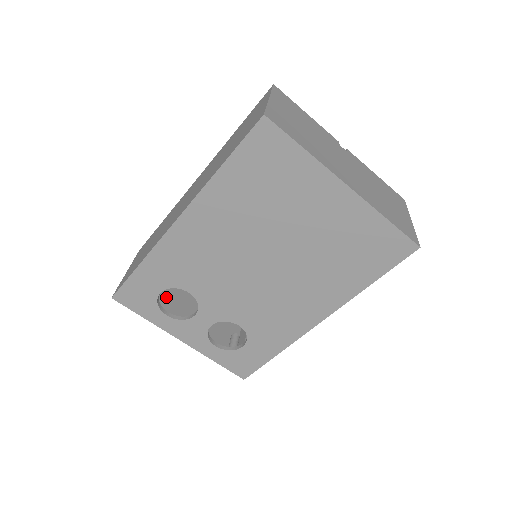
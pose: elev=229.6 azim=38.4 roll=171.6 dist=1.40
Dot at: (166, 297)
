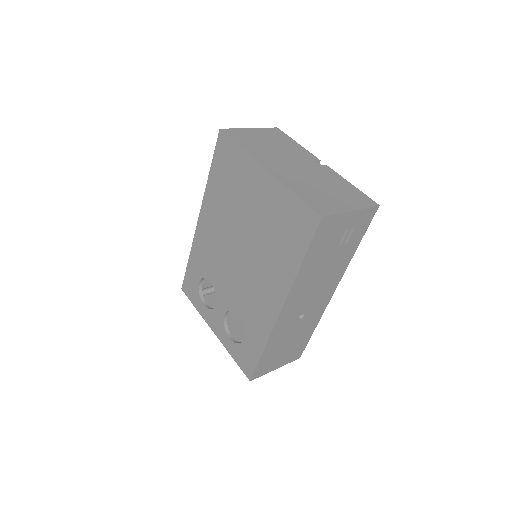
Dot at: occluded
